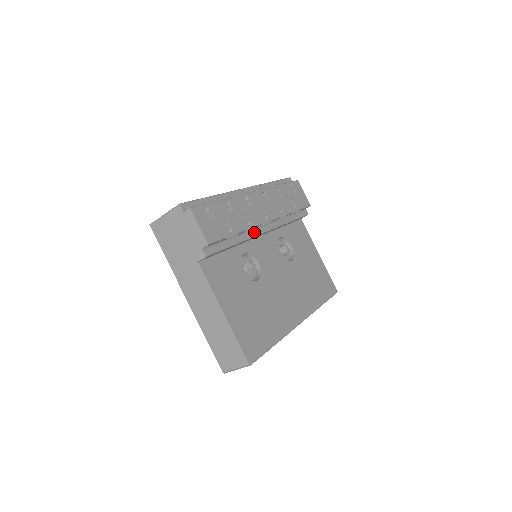
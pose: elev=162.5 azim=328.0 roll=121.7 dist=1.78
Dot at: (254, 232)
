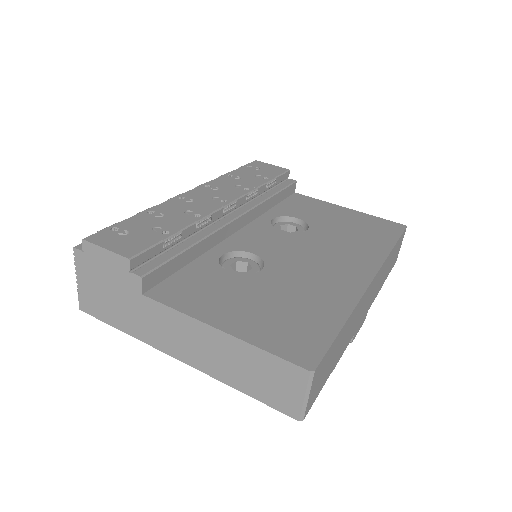
Dot at: (217, 224)
